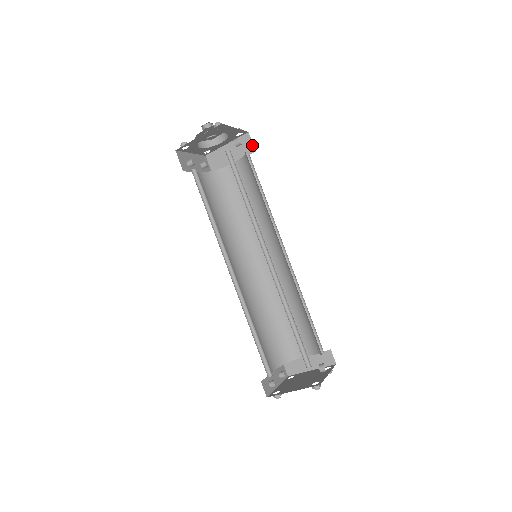
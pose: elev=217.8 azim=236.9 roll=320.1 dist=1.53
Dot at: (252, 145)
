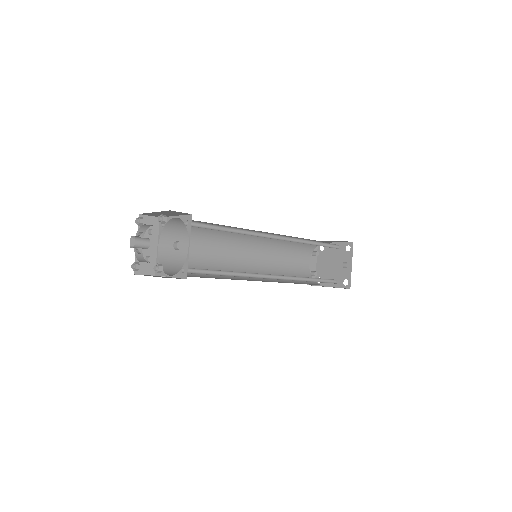
Dot at: (183, 213)
